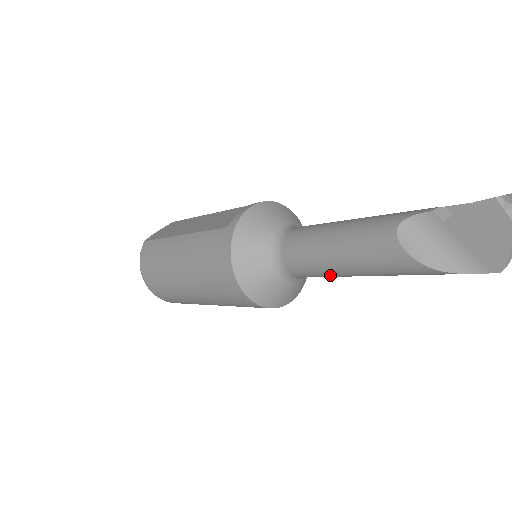
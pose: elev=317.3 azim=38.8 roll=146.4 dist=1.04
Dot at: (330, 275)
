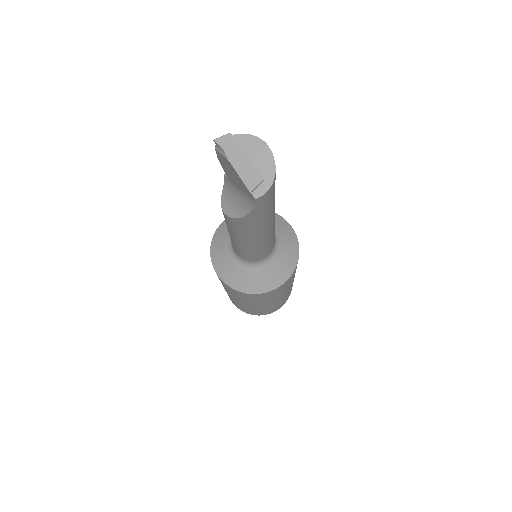
Dot at: (251, 251)
